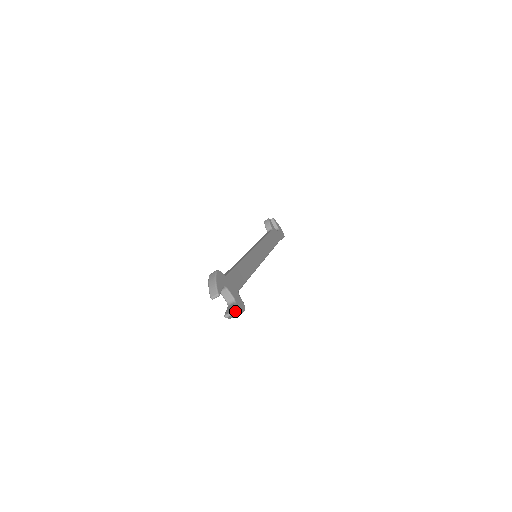
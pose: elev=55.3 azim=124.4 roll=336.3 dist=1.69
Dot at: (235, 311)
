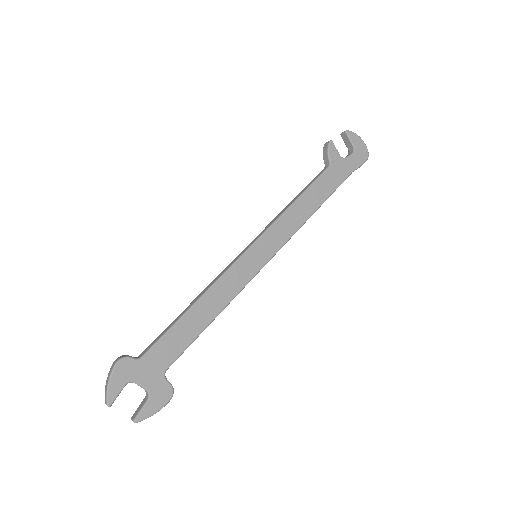
Dot at: (143, 415)
